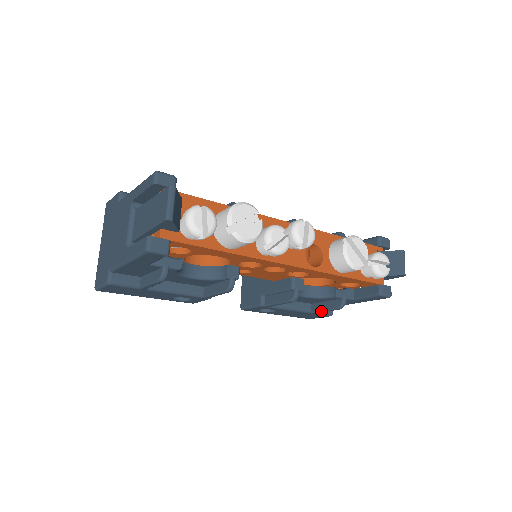
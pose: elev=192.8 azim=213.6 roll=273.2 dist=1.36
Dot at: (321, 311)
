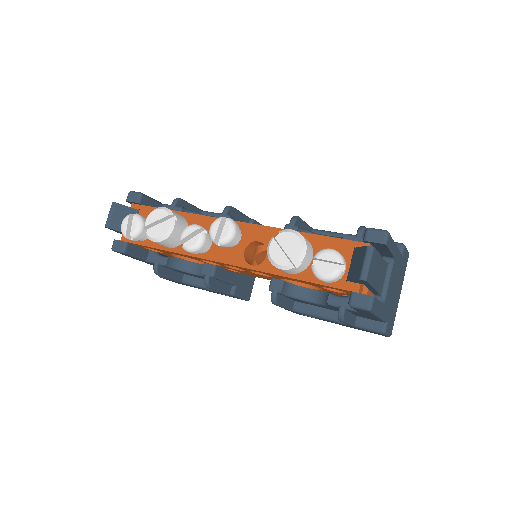
Dot at: occluded
